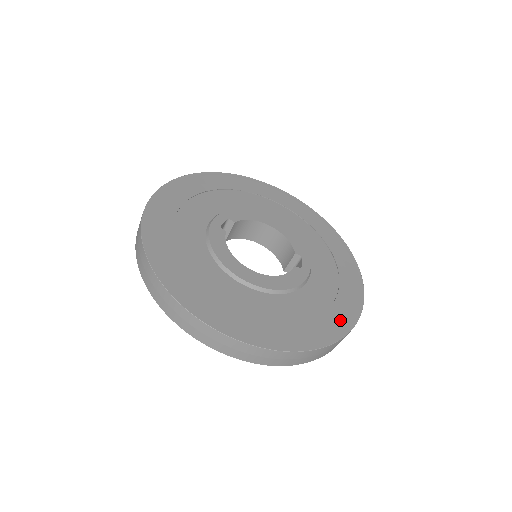
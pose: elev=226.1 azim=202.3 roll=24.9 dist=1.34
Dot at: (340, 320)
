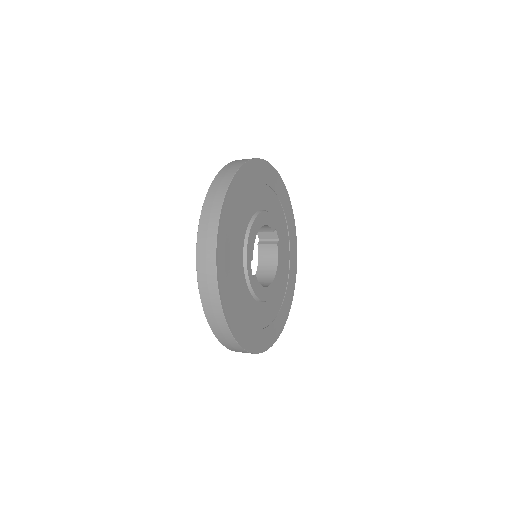
Dot at: (294, 248)
